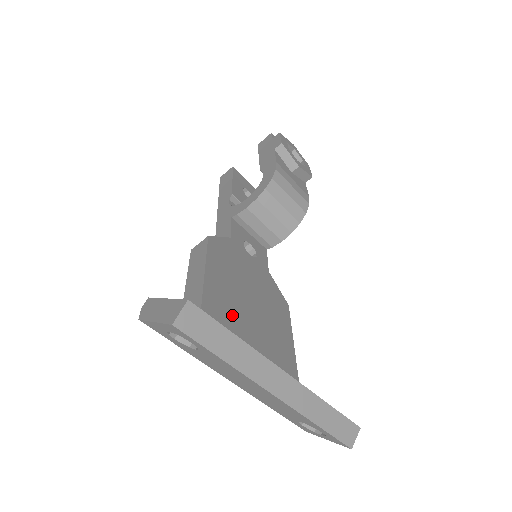
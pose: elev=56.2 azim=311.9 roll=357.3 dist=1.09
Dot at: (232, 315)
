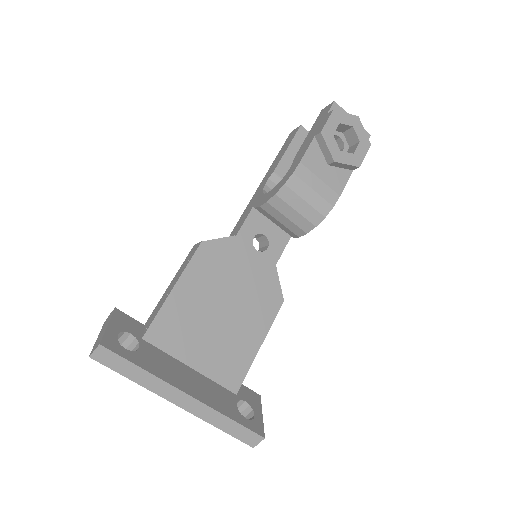
Dot at: (189, 324)
